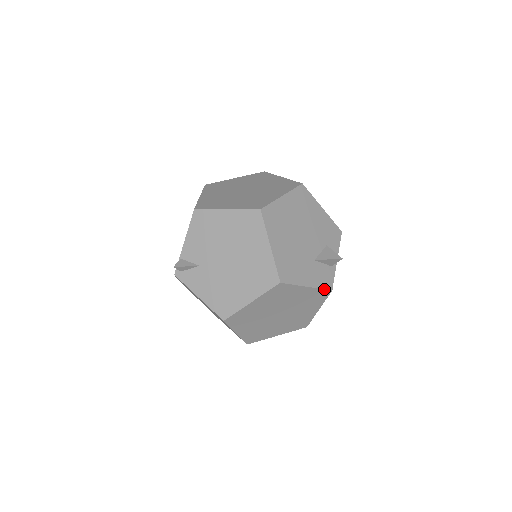
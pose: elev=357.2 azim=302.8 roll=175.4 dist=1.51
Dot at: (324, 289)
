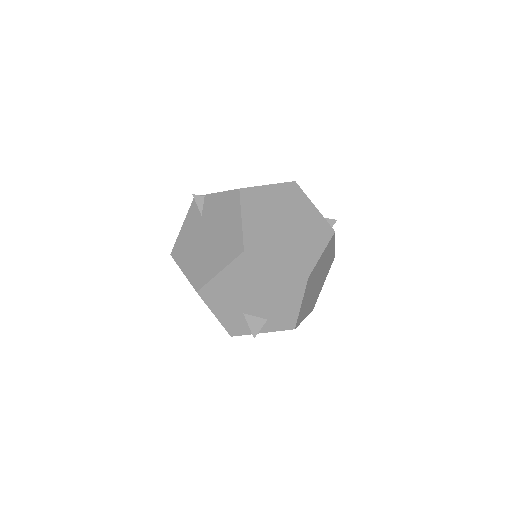
Dot at: (226, 329)
